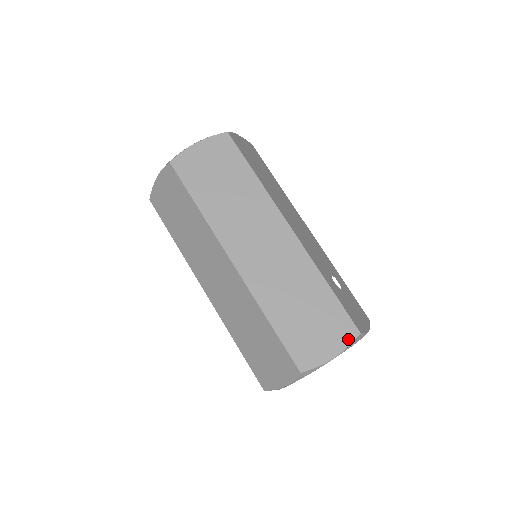
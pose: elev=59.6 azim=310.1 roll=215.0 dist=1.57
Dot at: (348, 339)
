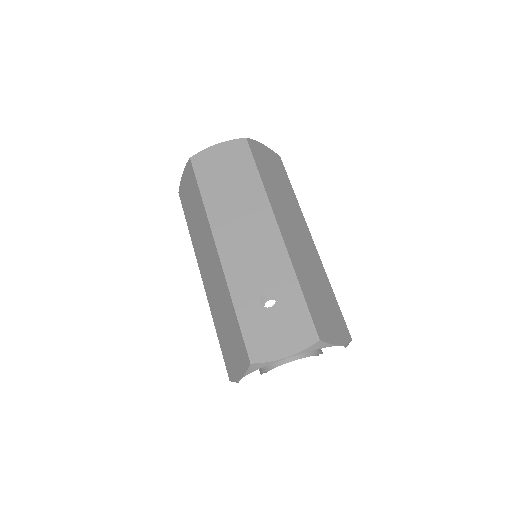
Dot at: (245, 365)
